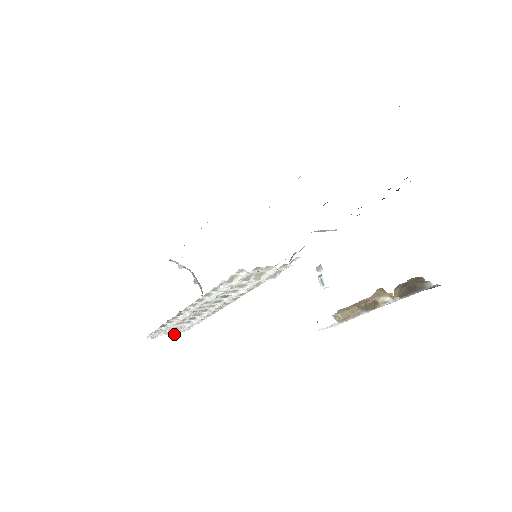
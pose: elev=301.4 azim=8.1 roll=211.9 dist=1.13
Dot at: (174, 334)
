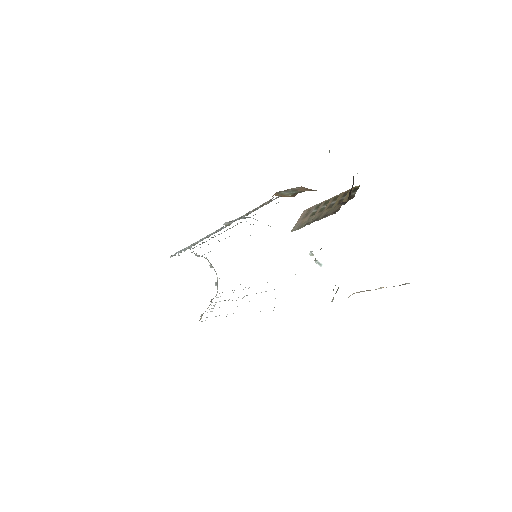
Dot at: occluded
